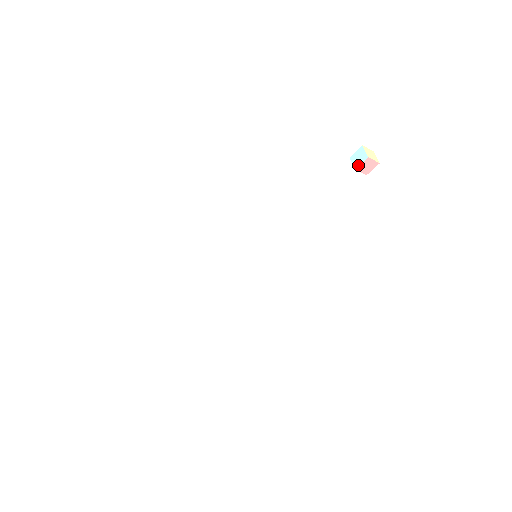
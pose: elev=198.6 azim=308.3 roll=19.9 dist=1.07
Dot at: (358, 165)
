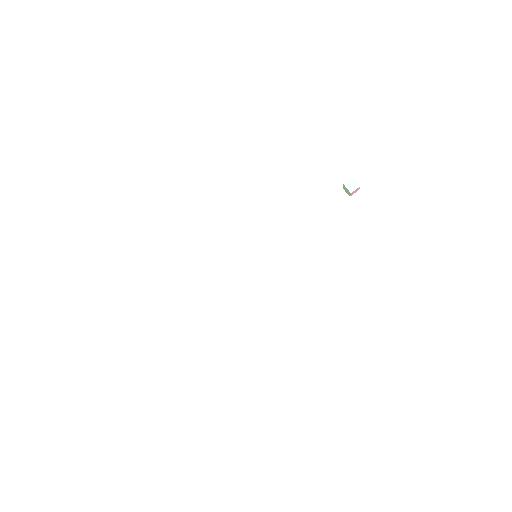
Dot at: (353, 190)
